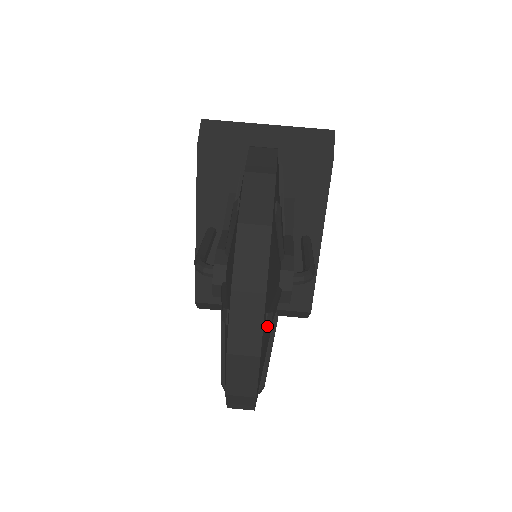
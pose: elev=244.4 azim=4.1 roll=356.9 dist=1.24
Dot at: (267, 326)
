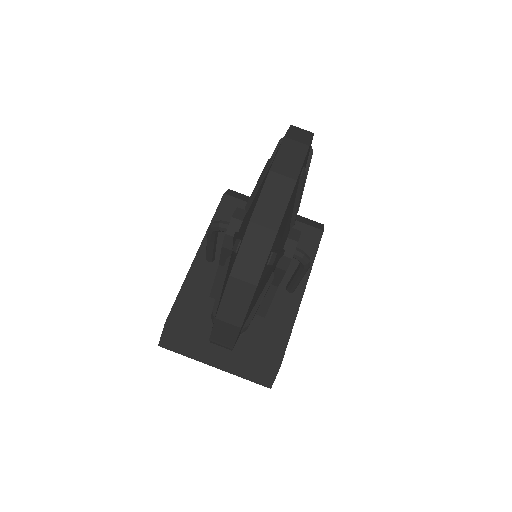
Dot at: (302, 176)
